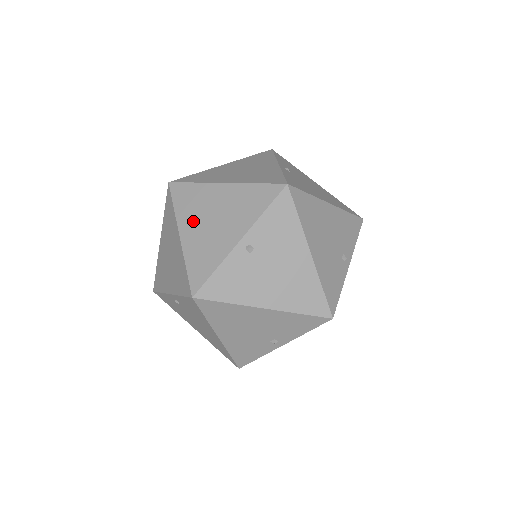
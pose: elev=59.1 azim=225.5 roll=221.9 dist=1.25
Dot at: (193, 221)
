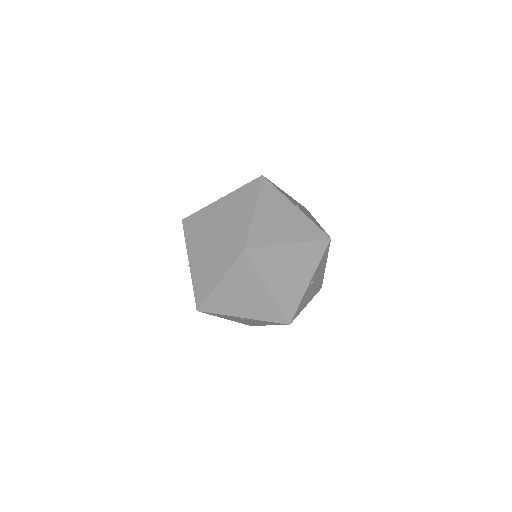
Dot at: (276, 276)
